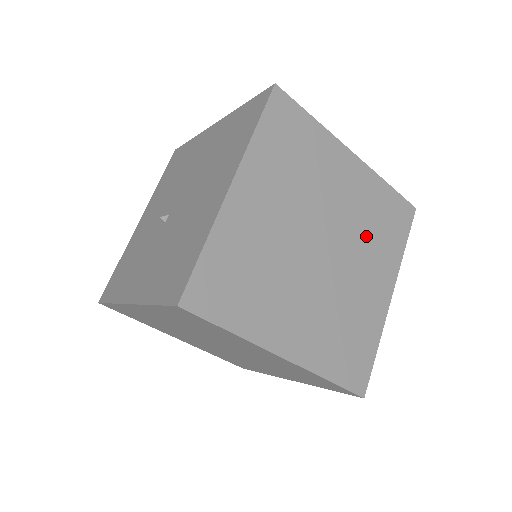
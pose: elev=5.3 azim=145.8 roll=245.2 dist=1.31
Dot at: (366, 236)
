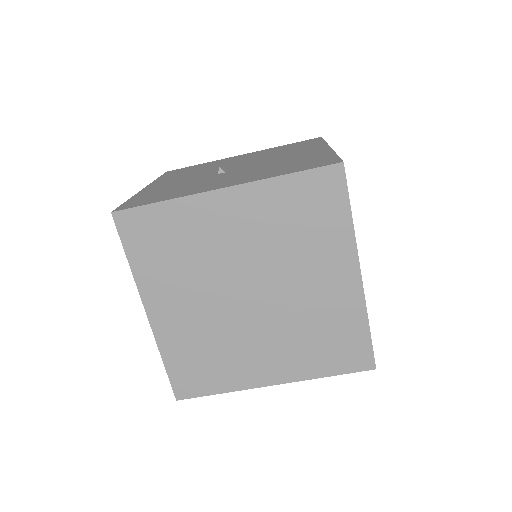
Dot at: occluded
